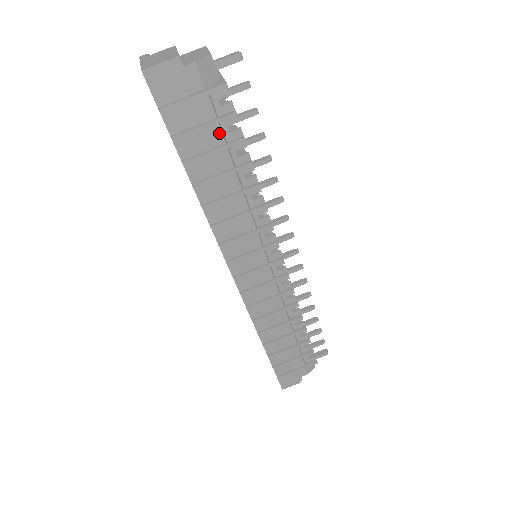
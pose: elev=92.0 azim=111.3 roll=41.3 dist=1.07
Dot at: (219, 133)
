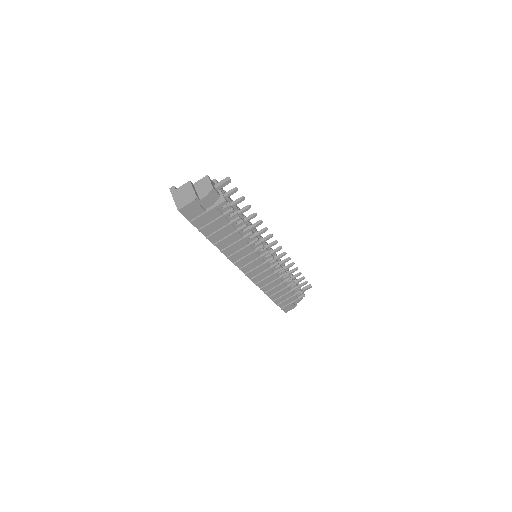
Dot at: (225, 220)
